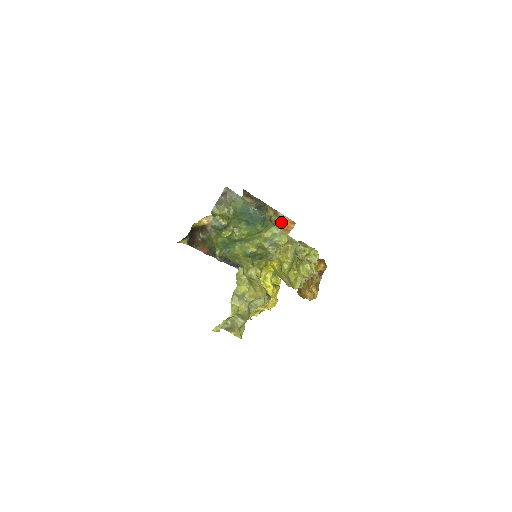
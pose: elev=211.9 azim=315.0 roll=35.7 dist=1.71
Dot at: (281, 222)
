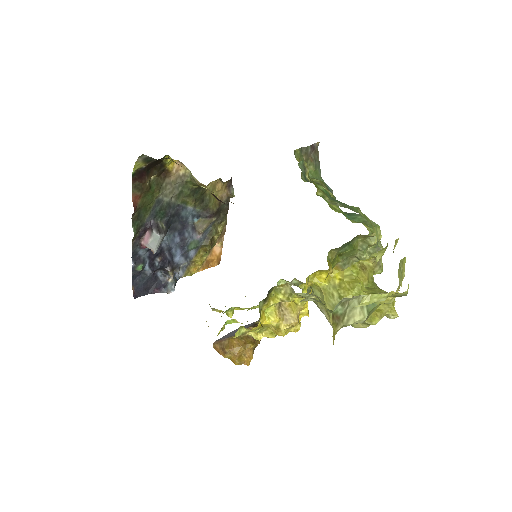
Dot at: (214, 249)
